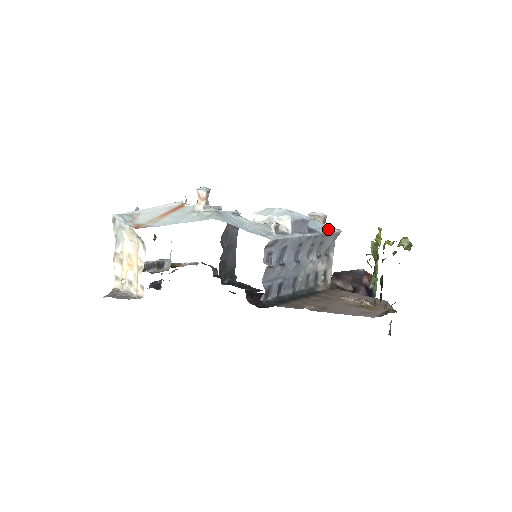
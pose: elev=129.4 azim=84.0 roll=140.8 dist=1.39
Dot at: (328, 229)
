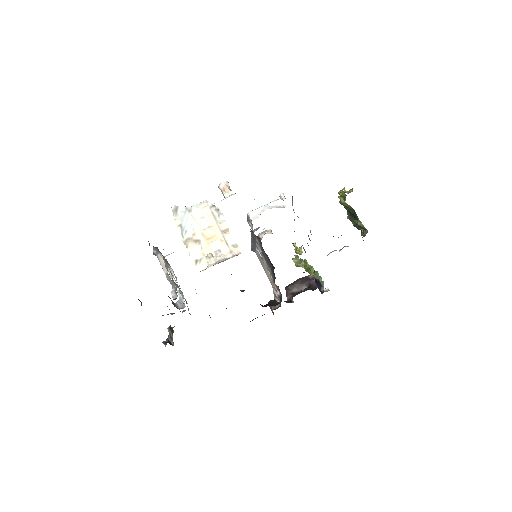
Dot at: occluded
